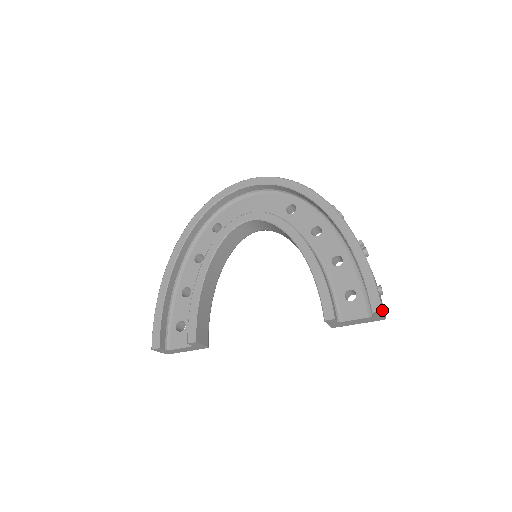
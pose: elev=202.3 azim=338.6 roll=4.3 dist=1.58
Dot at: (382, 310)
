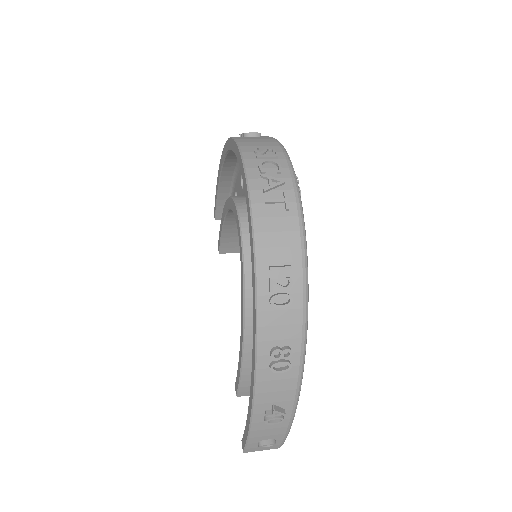
Dot at: (244, 452)
